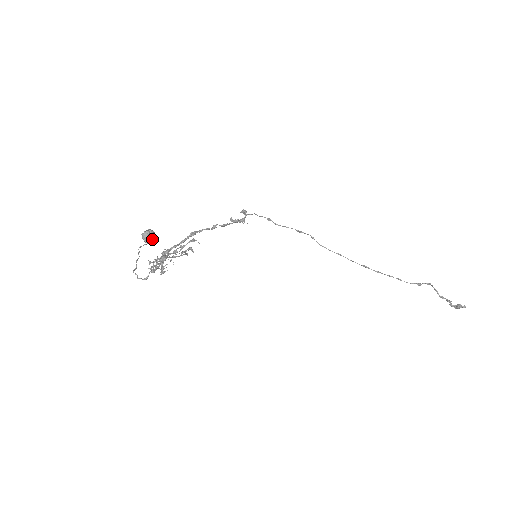
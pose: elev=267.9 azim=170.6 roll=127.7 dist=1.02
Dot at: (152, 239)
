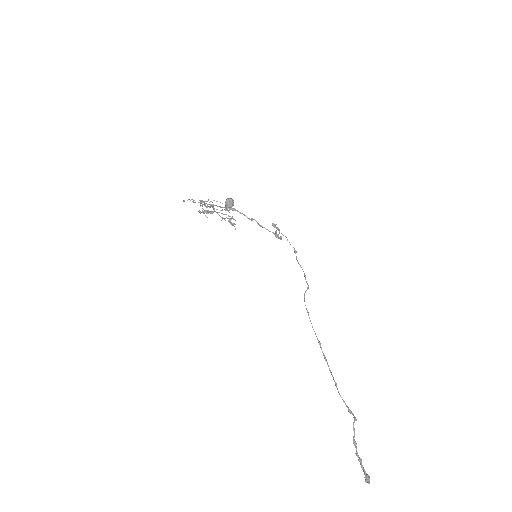
Dot at: (229, 205)
